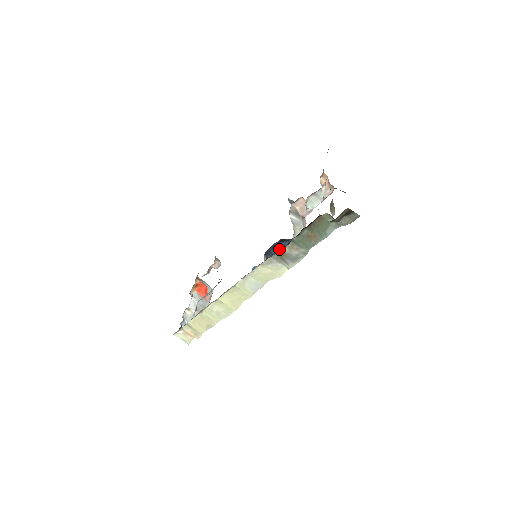
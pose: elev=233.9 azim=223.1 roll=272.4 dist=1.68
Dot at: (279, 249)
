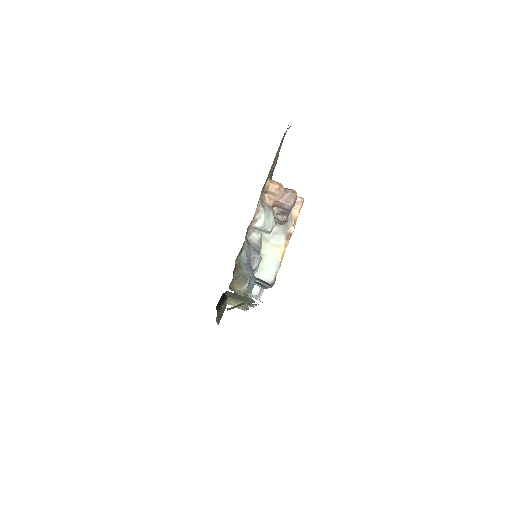
Dot at: occluded
